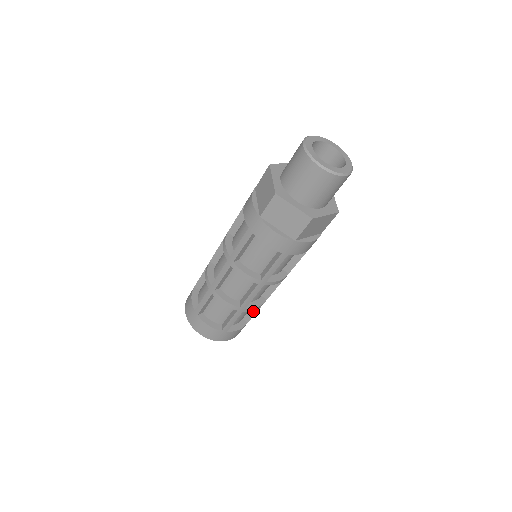
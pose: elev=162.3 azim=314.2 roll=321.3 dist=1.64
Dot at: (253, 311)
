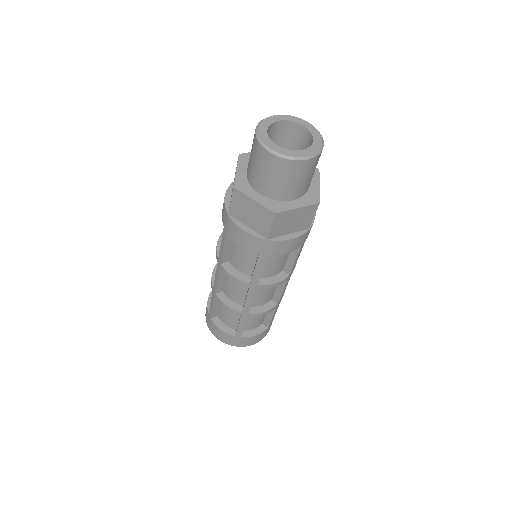
Dot at: (269, 315)
